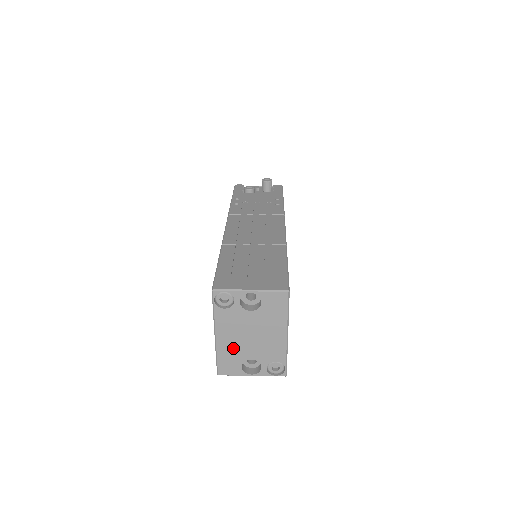
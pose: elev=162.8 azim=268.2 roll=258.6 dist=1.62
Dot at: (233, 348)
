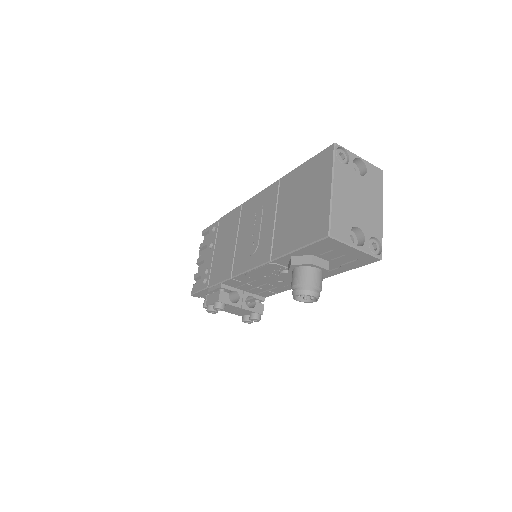
Dot at: (345, 207)
